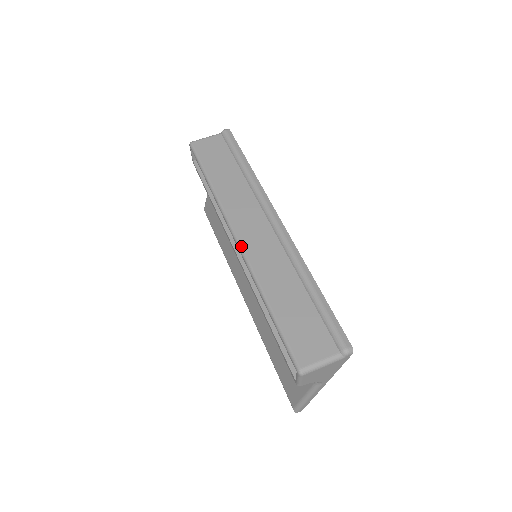
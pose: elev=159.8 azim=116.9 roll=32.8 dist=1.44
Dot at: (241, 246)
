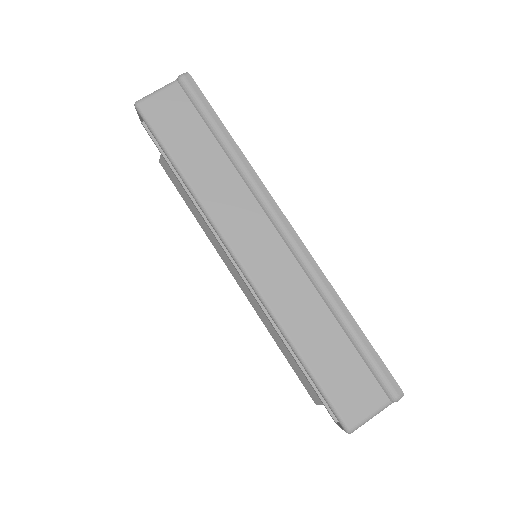
Dot at: (248, 274)
